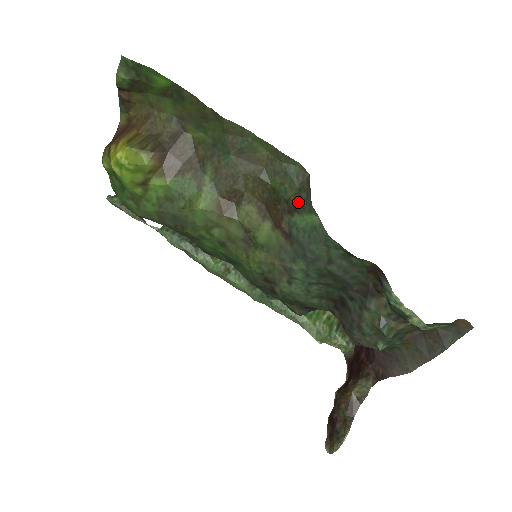
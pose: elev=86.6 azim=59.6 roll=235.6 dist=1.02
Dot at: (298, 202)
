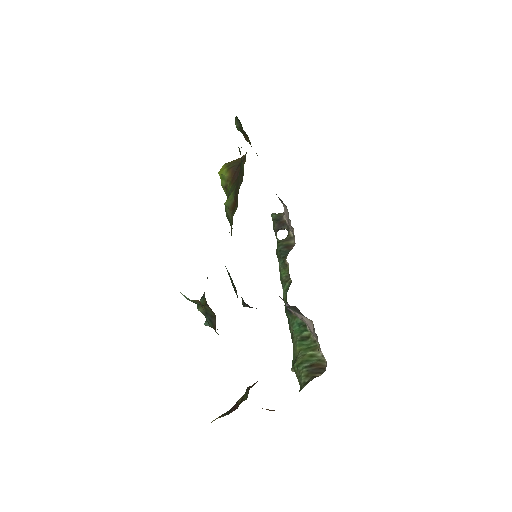
Dot at: occluded
